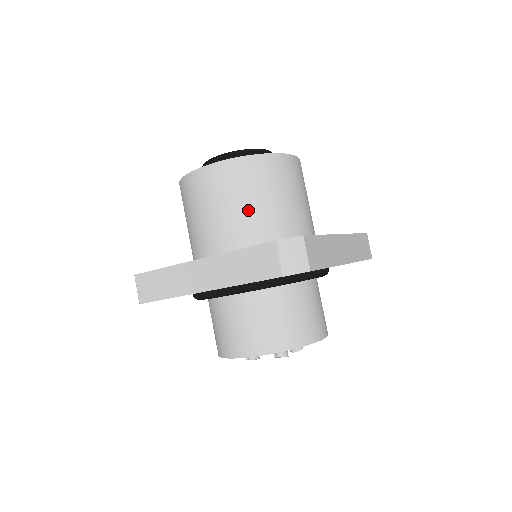
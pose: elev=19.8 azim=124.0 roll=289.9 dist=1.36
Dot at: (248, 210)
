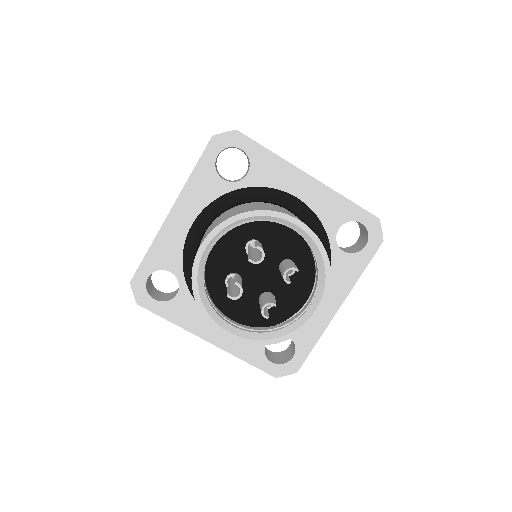
Dot at: occluded
